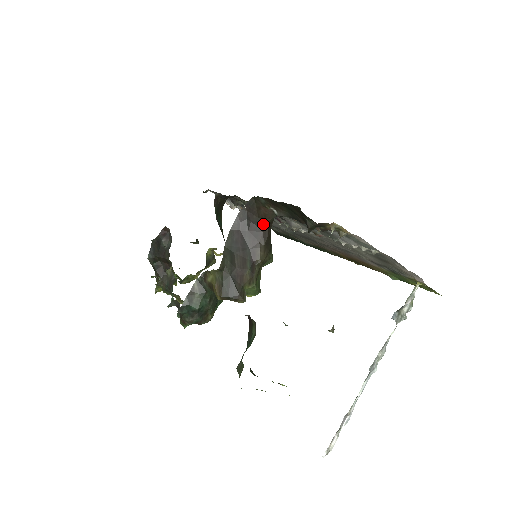
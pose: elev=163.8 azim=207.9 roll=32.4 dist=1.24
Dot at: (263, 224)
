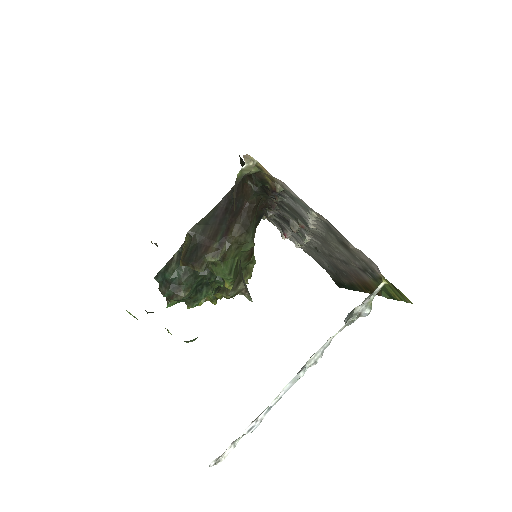
Dot at: (244, 202)
